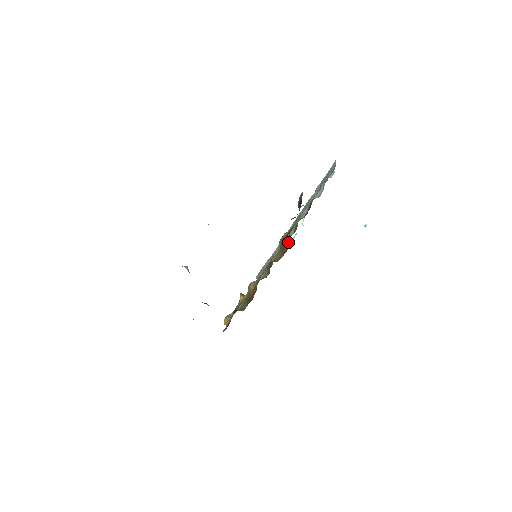
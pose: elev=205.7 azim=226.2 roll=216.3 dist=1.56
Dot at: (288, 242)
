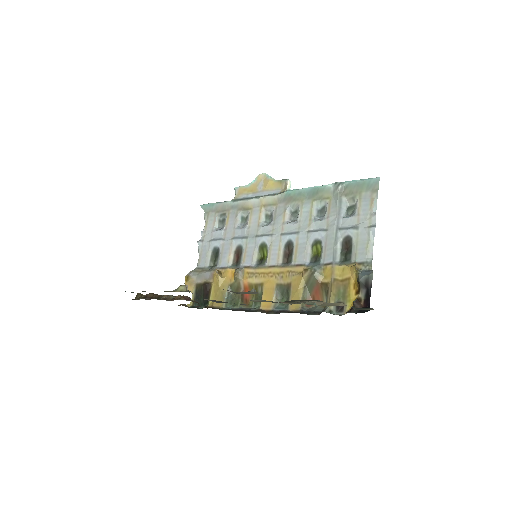
Dot at: (326, 294)
